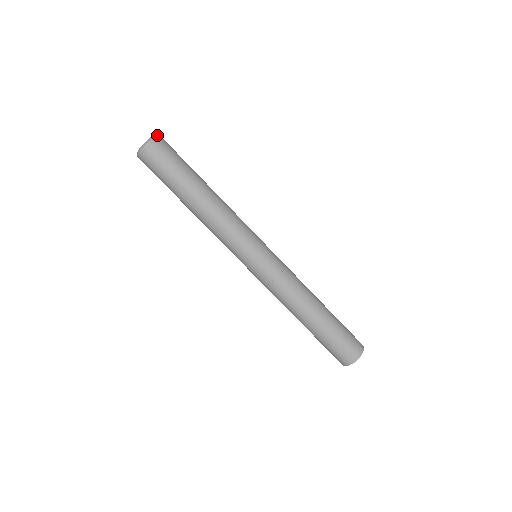
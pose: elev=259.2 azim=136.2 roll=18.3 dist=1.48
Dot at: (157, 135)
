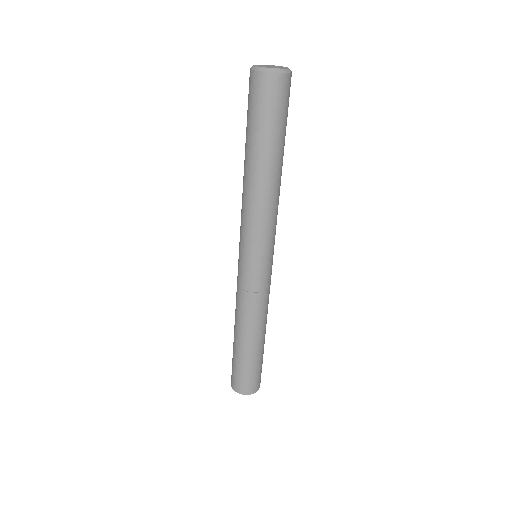
Dot at: occluded
